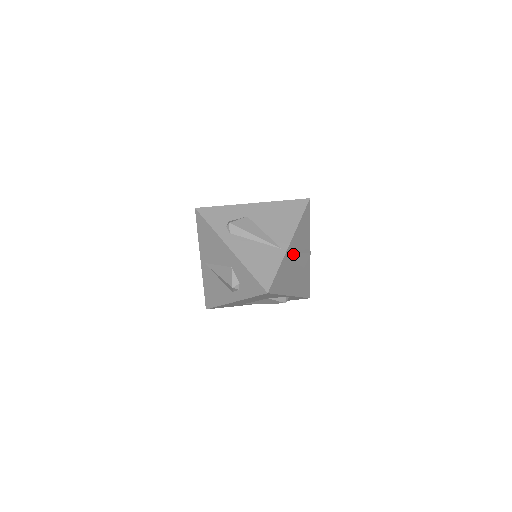
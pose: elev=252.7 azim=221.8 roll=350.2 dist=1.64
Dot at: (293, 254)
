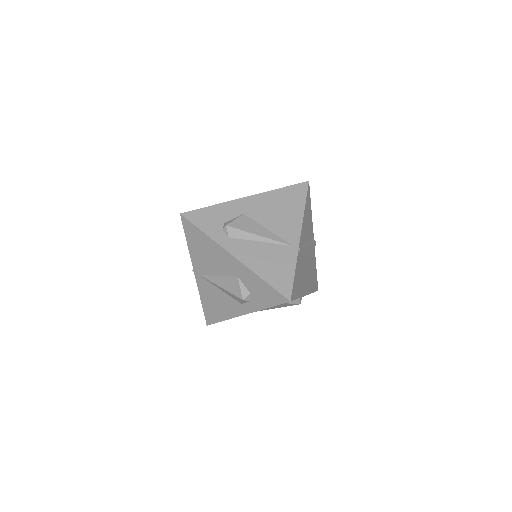
Dot at: (304, 249)
